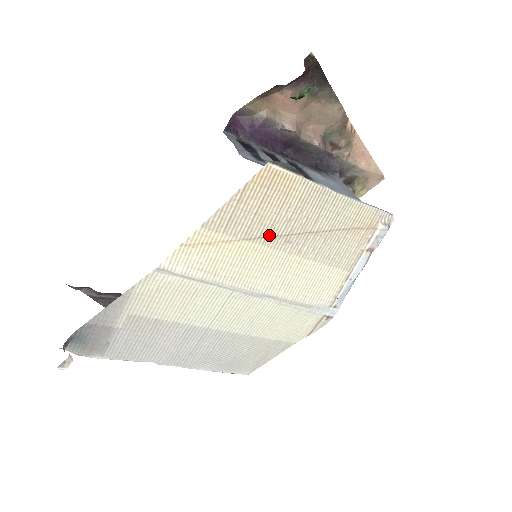
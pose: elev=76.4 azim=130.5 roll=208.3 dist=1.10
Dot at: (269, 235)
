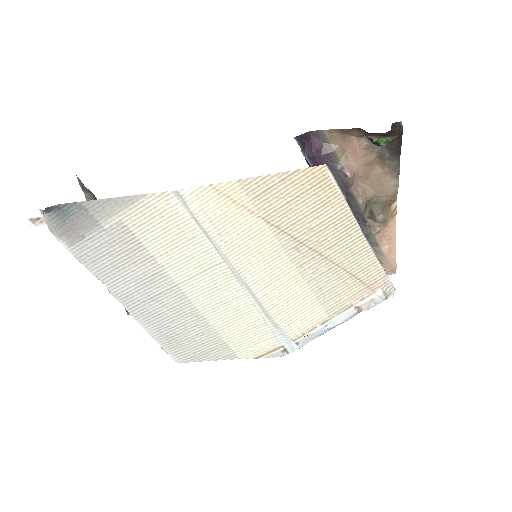
Dot at: (286, 231)
